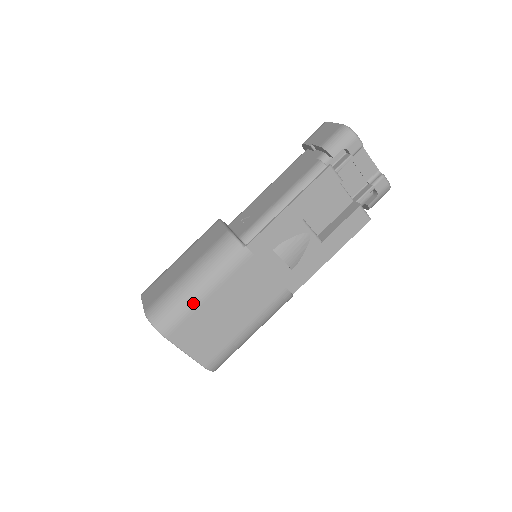
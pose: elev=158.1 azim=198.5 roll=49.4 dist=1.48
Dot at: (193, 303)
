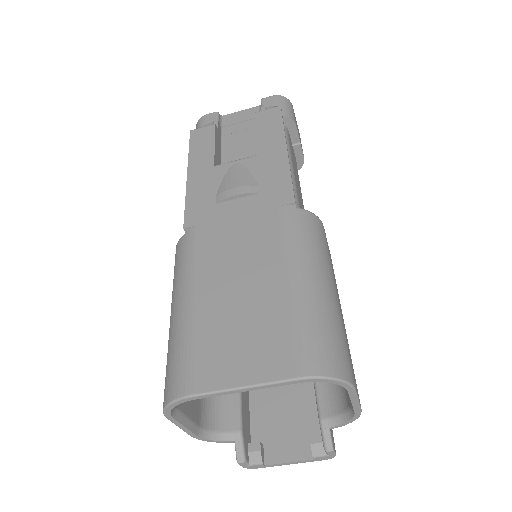
Dot at: (185, 324)
